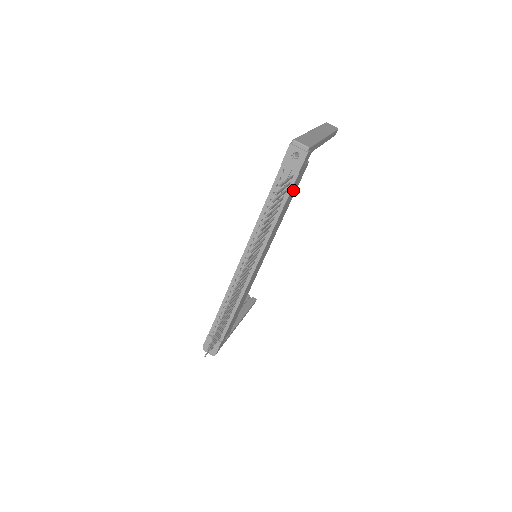
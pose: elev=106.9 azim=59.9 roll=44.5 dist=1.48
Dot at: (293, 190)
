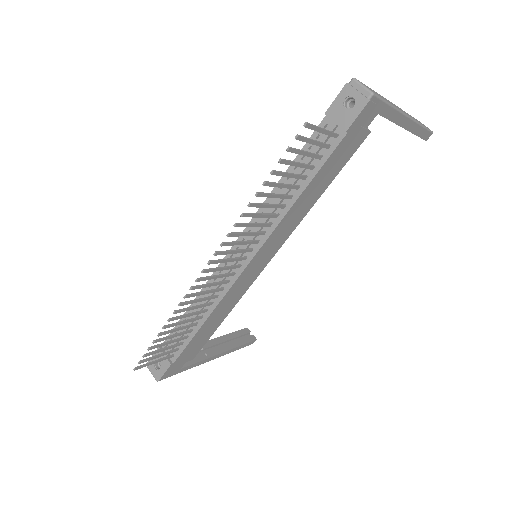
Dot at: (333, 165)
